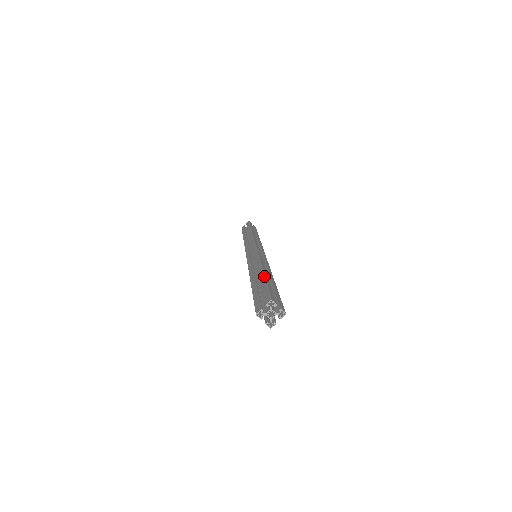
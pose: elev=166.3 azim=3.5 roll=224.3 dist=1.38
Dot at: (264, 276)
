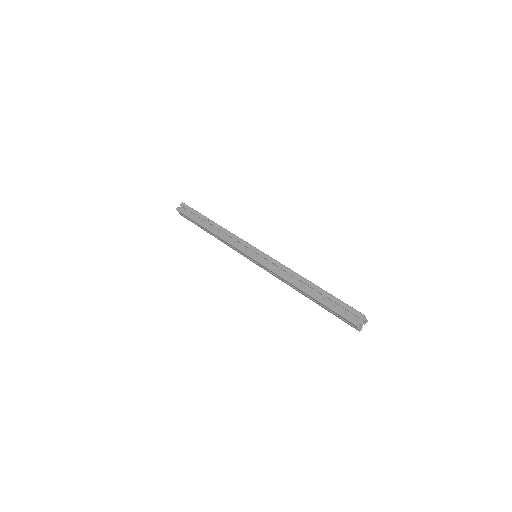
Dot at: (324, 290)
